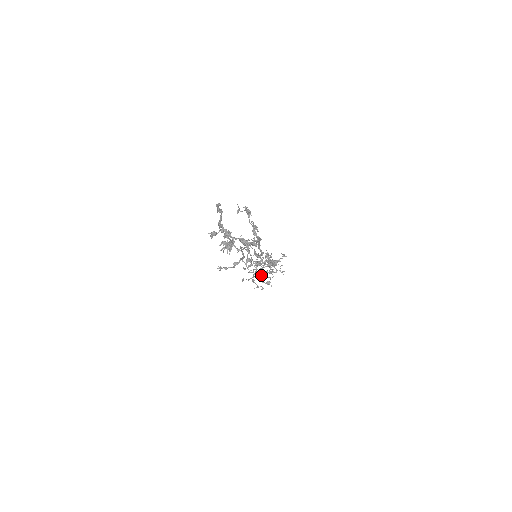
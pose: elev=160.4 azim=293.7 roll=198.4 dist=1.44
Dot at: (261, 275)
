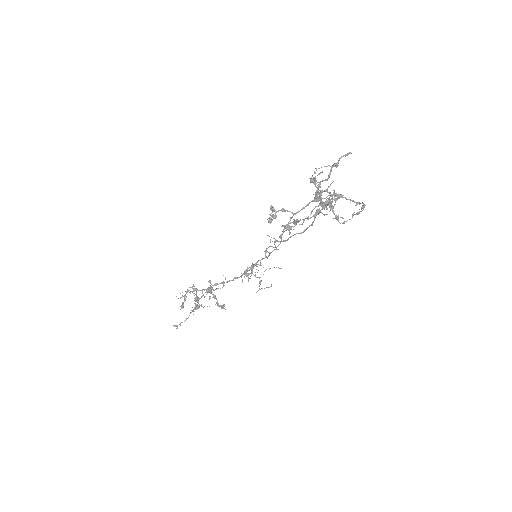
Dot at: (194, 311)
